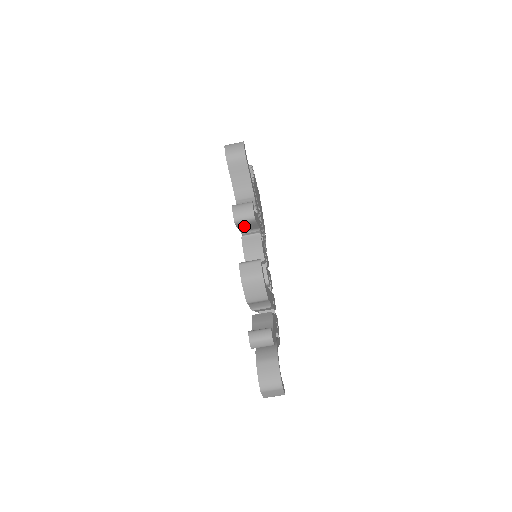
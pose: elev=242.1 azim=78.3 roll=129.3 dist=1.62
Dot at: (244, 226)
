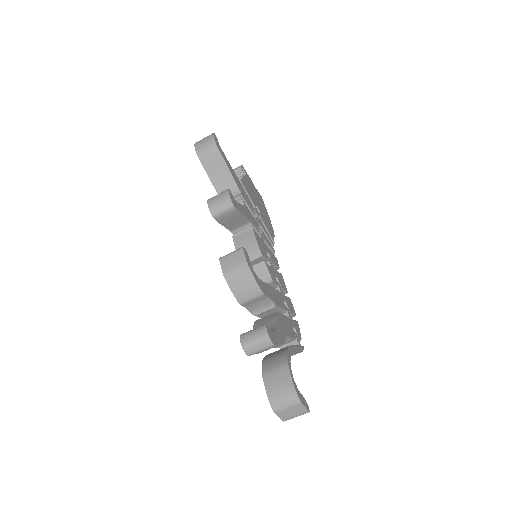
Dot at: (228, 220)
